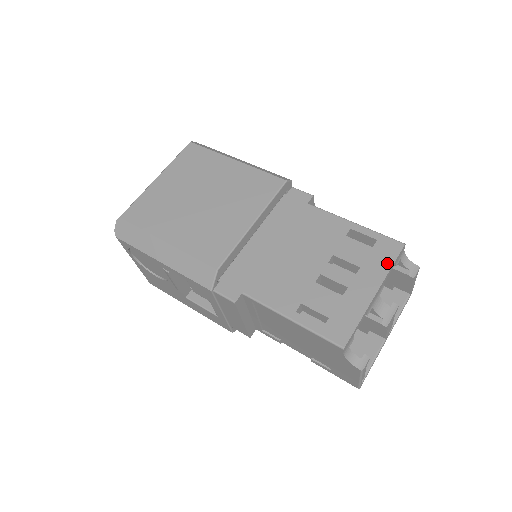
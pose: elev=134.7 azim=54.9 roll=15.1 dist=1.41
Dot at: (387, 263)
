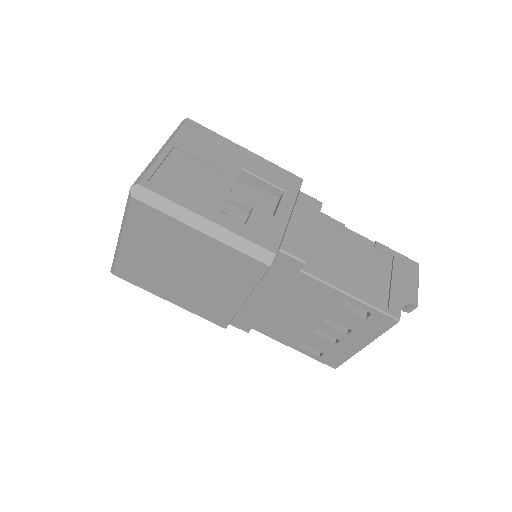
Dot at: (378, 332)
